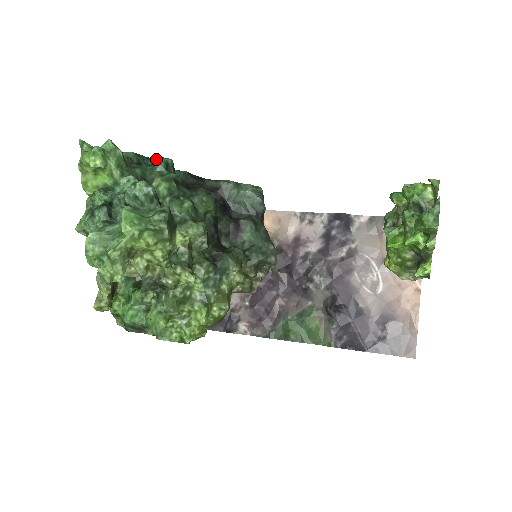
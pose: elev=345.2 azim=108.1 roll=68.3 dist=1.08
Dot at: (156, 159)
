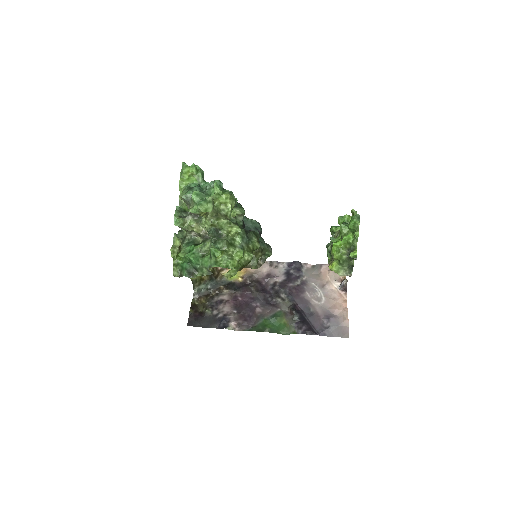
Dot at: occluded
